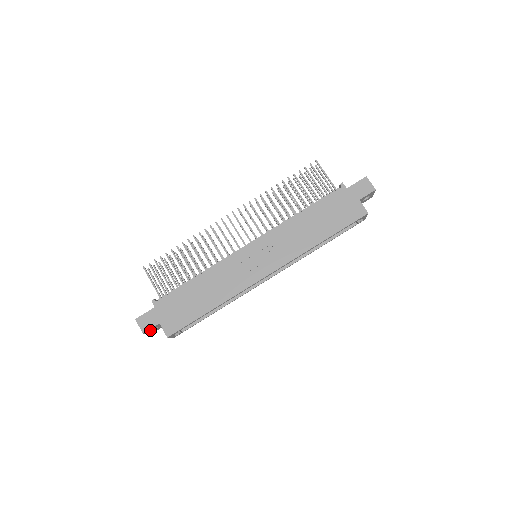
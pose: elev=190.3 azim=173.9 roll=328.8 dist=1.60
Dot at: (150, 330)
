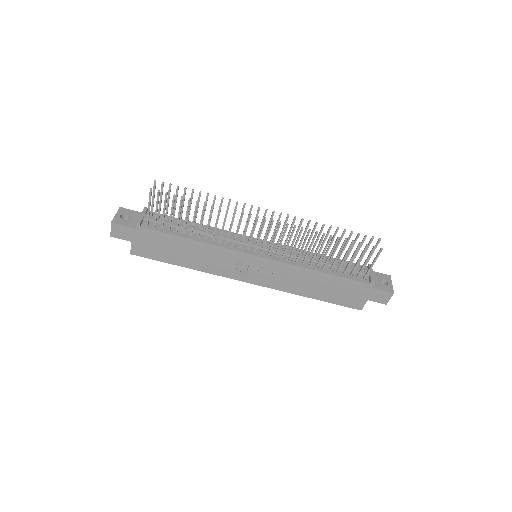
Dot at: occluded
